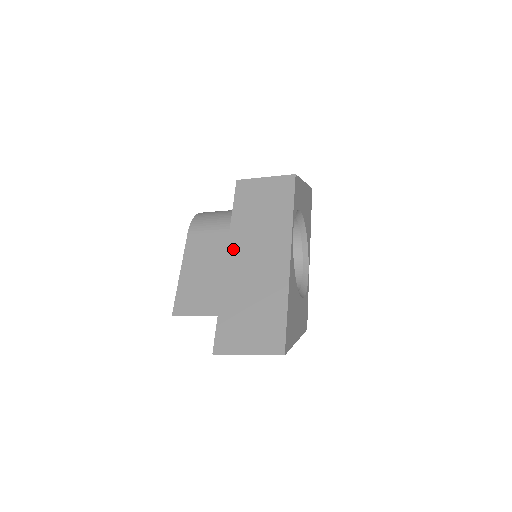
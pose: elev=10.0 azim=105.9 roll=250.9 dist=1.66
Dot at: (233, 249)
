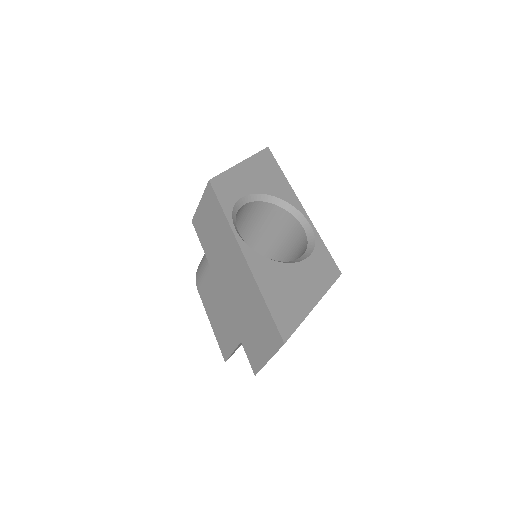
Dot at: (219, 280)
